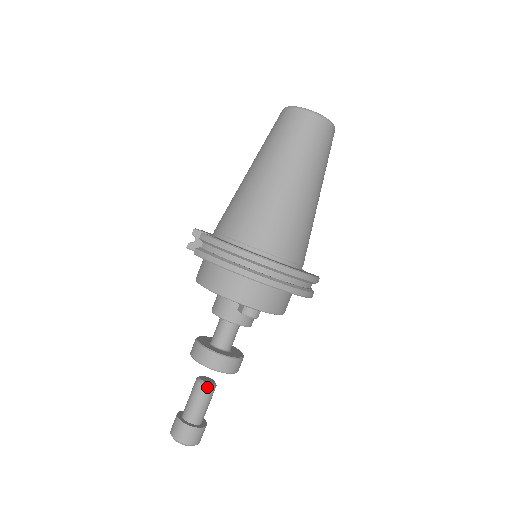
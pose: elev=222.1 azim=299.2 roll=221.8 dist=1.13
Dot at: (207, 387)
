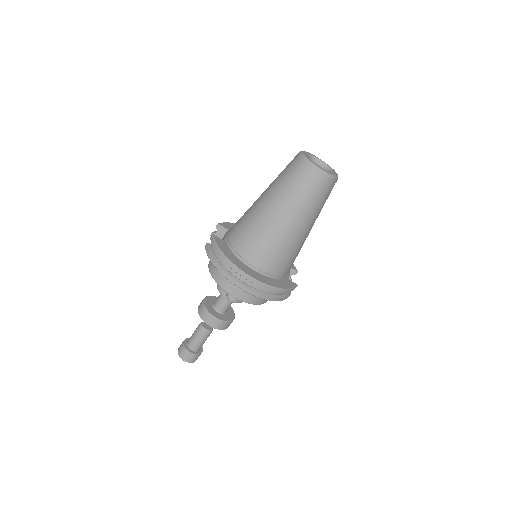
Dot at: (204, 331)
